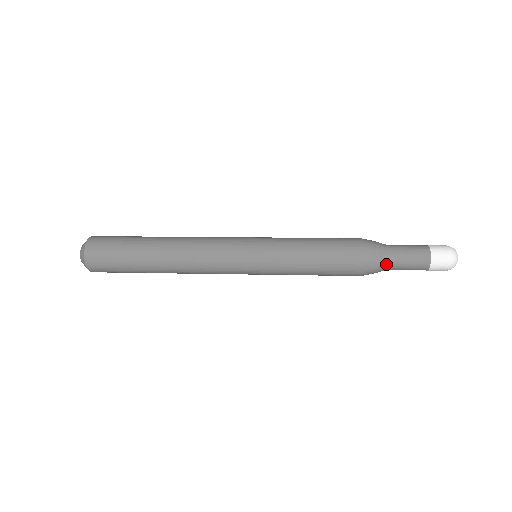
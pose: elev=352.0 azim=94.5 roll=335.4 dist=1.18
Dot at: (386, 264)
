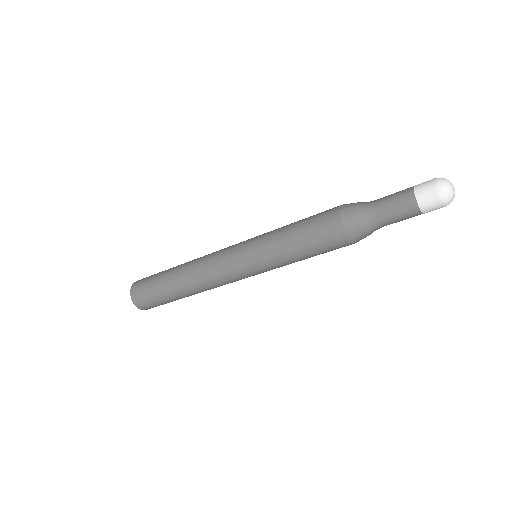
Dot at: (366, 207)
